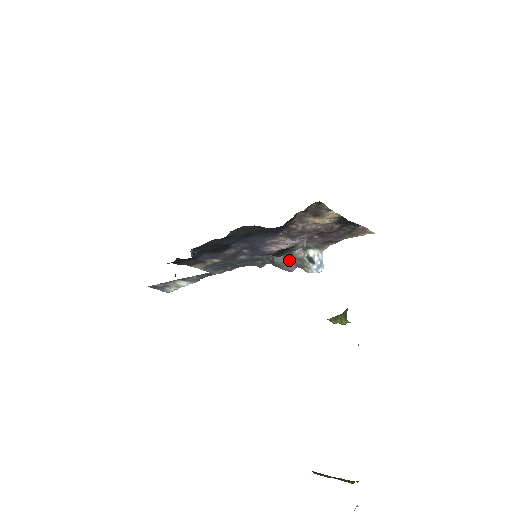
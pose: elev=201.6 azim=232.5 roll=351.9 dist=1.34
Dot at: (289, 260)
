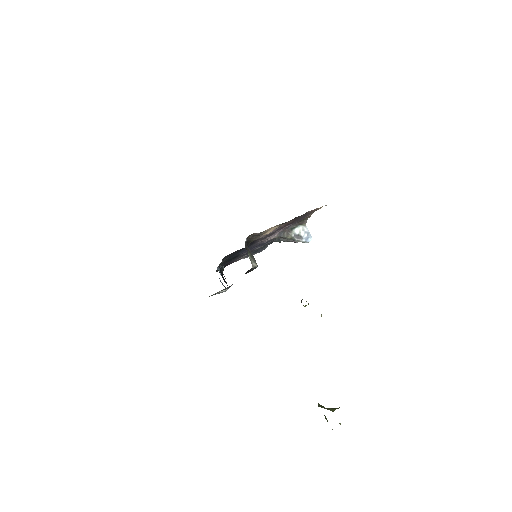
Dot at: occluded
